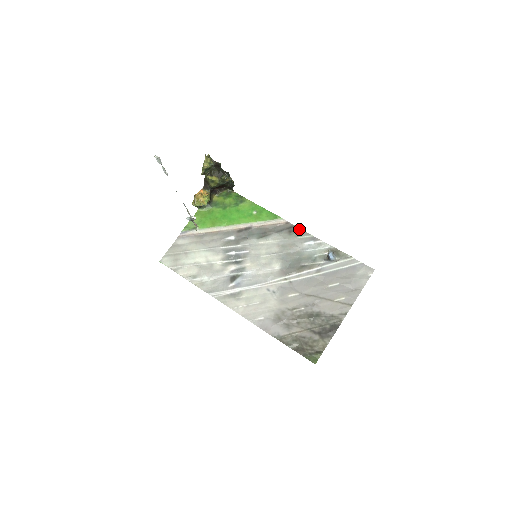
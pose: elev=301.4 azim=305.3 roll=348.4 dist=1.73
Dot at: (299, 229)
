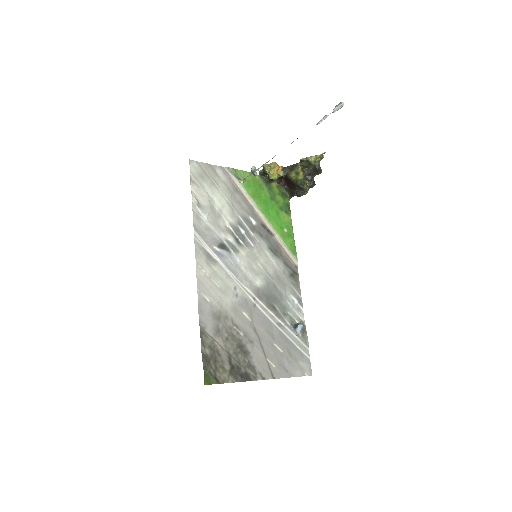
Dot at: (299, 281)
